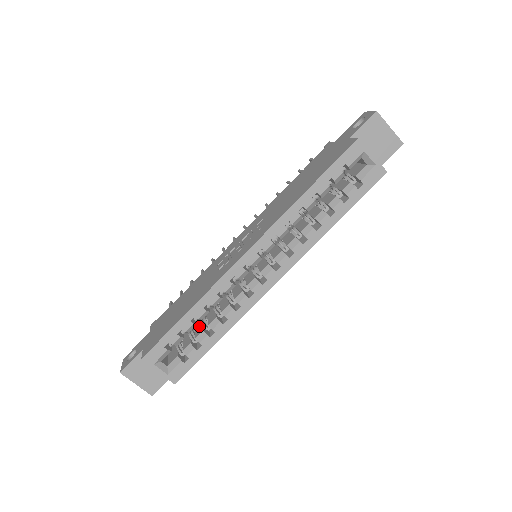
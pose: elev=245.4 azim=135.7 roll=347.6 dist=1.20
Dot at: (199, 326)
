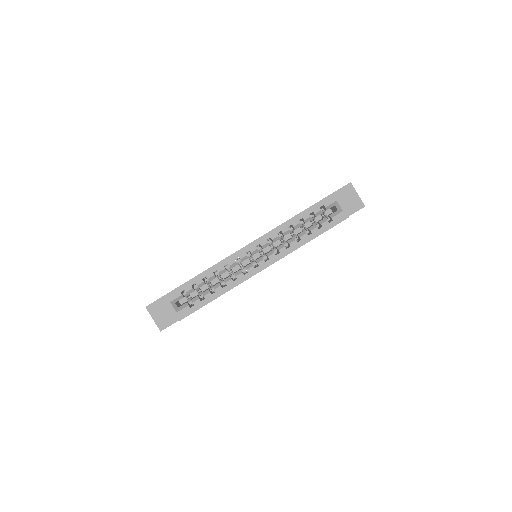
Dot at: occluded
